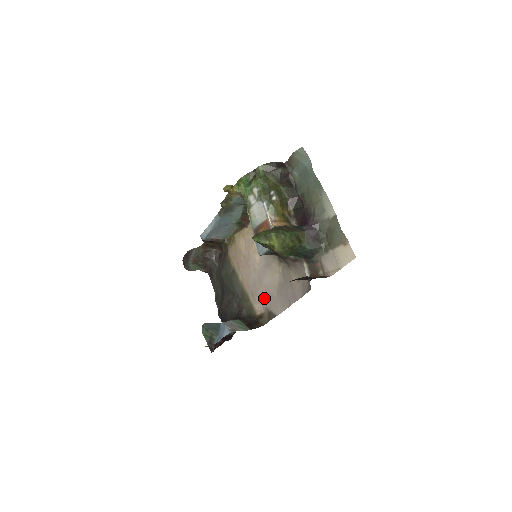
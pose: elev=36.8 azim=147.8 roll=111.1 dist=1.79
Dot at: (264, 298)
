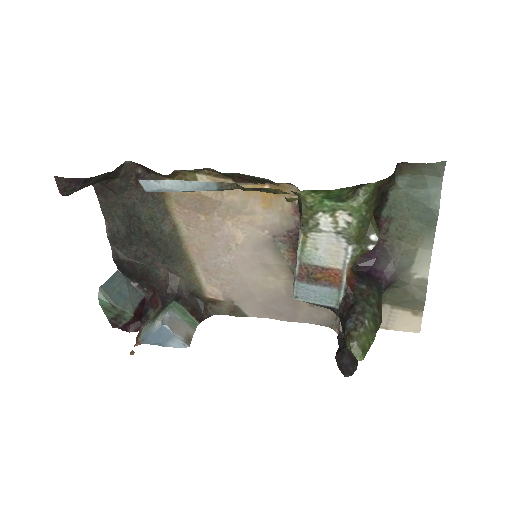
Dot at: (232, 289)
